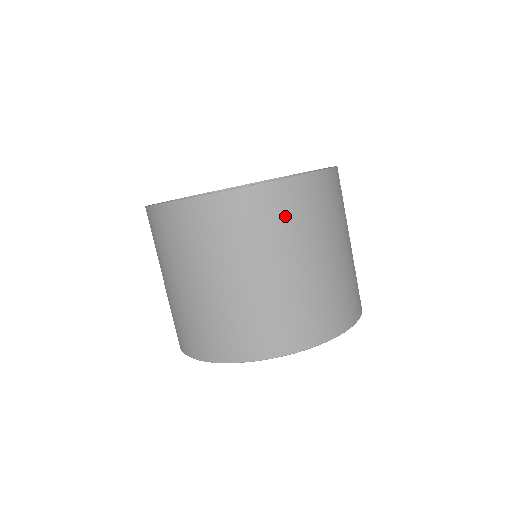
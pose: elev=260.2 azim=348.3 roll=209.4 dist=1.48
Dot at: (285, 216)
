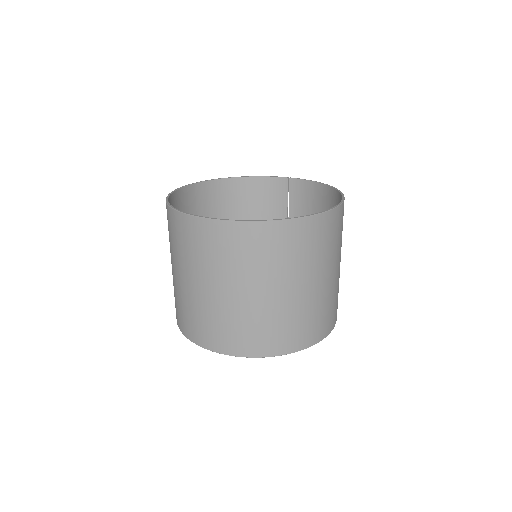
Dot at: (333, 237)
